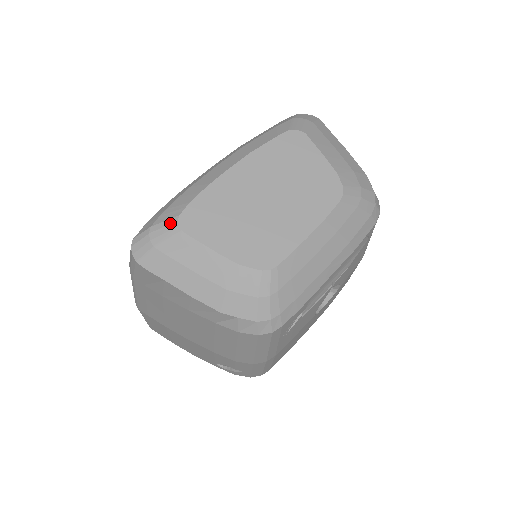
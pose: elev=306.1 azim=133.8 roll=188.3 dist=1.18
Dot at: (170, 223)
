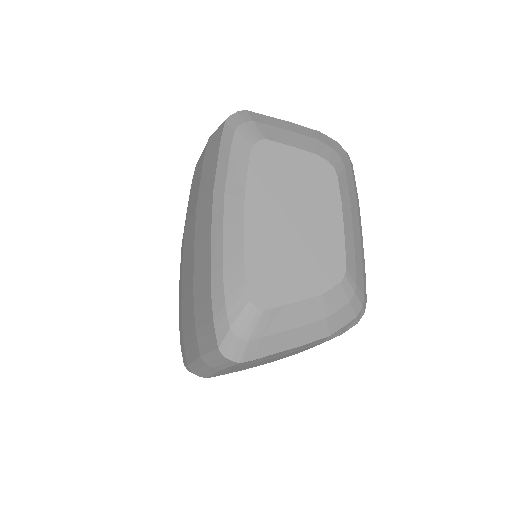
Dot at: (247, 312)
